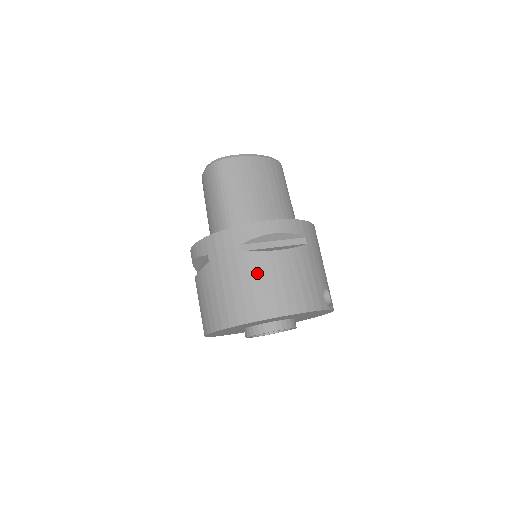
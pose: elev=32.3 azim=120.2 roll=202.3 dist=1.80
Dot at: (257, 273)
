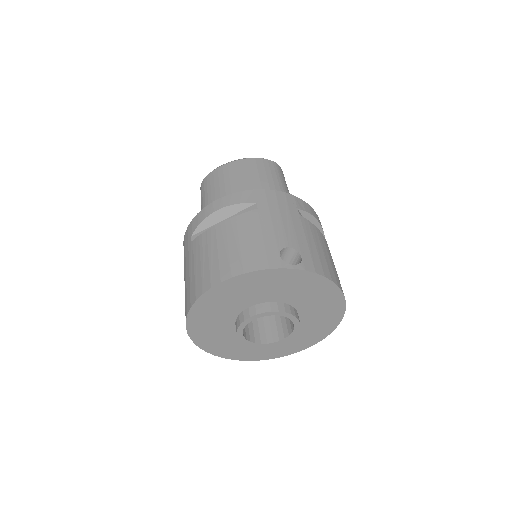
Dot at: (198, 254)
